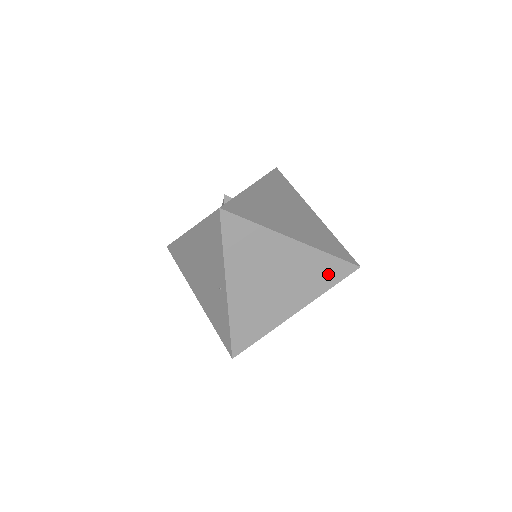
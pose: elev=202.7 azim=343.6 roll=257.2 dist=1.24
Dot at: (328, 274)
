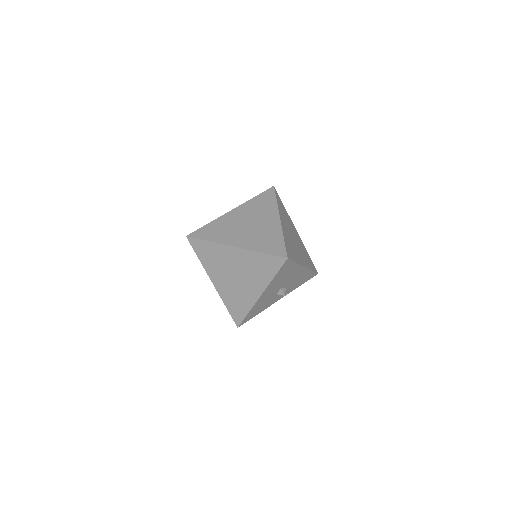
Dot at: (267, 267)
